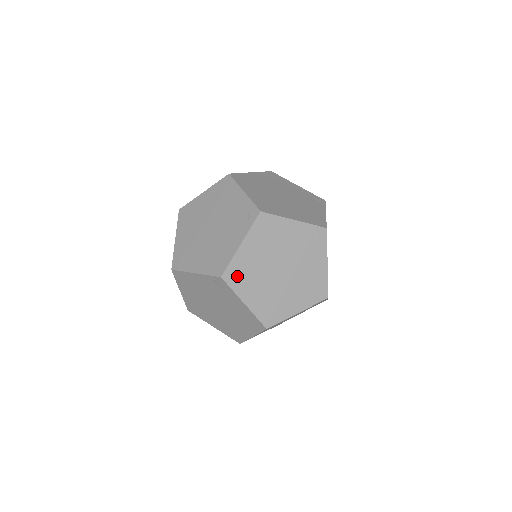
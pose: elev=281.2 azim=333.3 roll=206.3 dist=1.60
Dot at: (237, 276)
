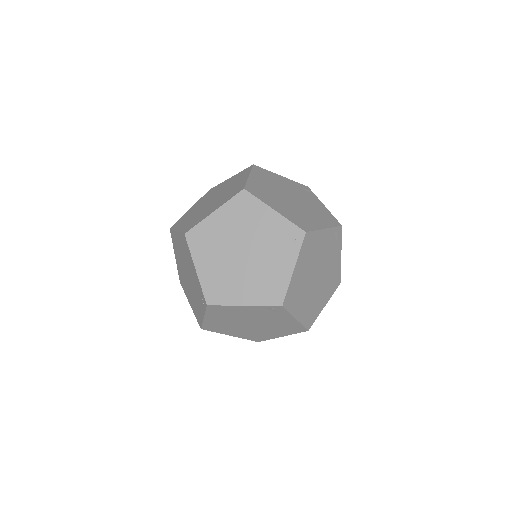
Dot at: (292, 299)
